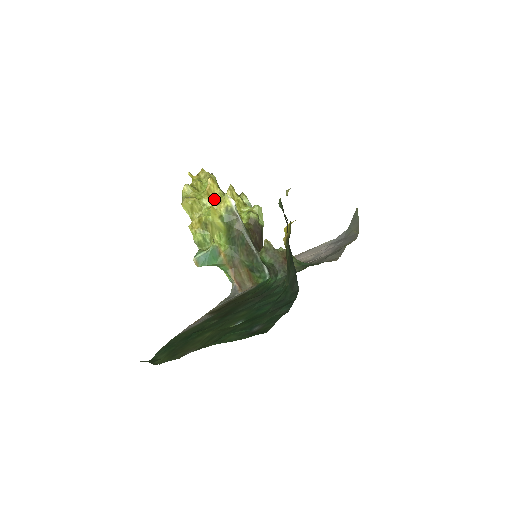
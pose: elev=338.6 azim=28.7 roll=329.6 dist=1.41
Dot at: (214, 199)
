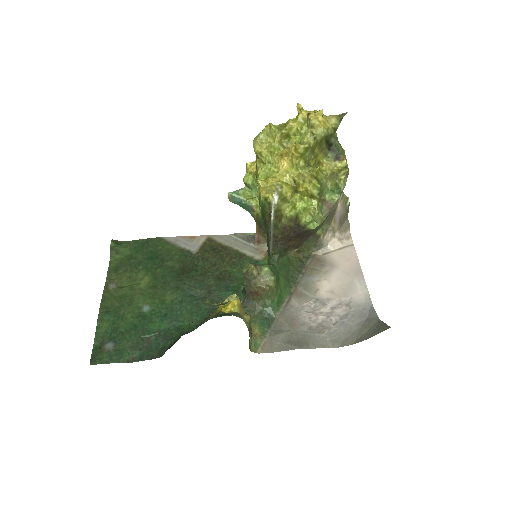
Dot at: (282, 167)
